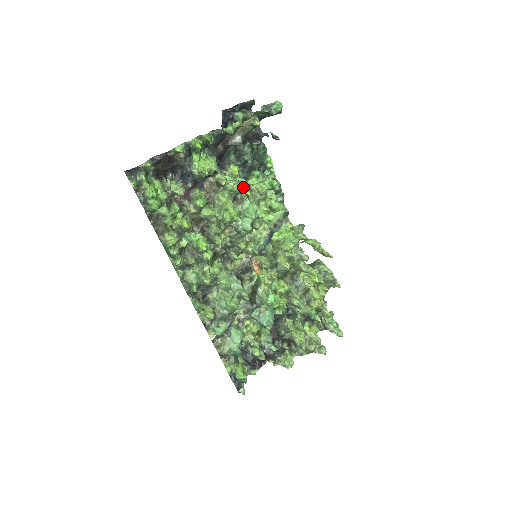
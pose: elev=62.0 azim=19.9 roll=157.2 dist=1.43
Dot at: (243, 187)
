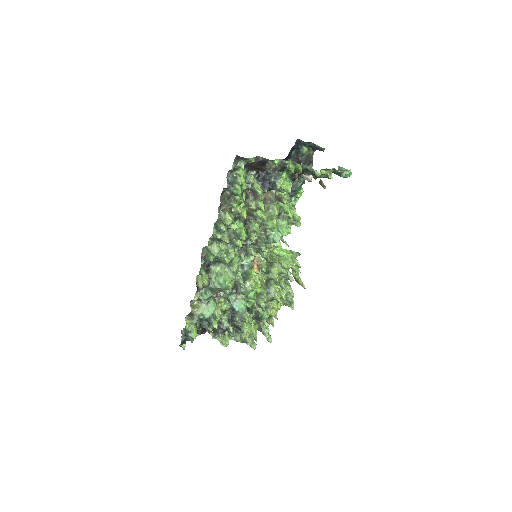
Dot at: occluded
